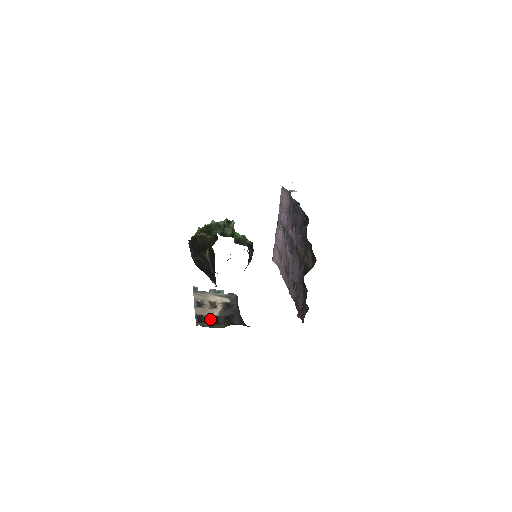
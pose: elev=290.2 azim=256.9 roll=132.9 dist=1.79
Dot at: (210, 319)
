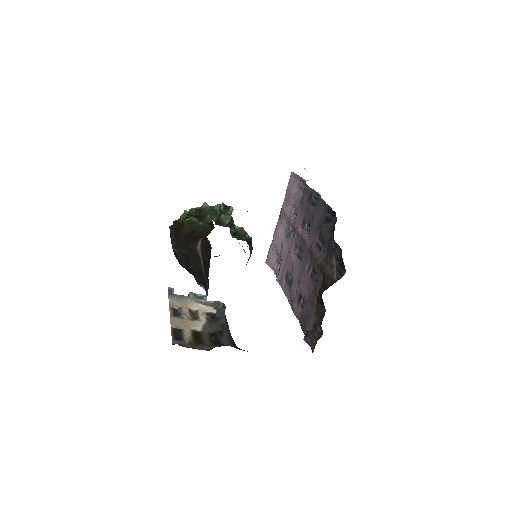
Dot at: (191, 335)
